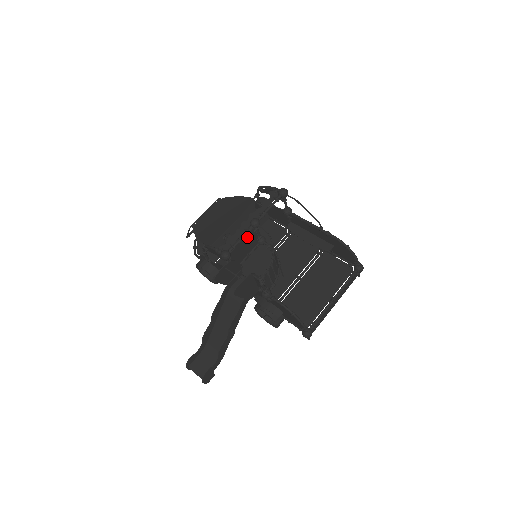
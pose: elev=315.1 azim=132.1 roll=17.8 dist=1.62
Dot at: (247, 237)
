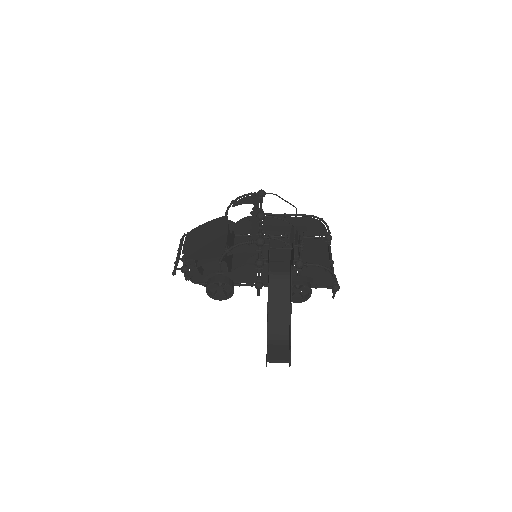
Dot at: occluded
